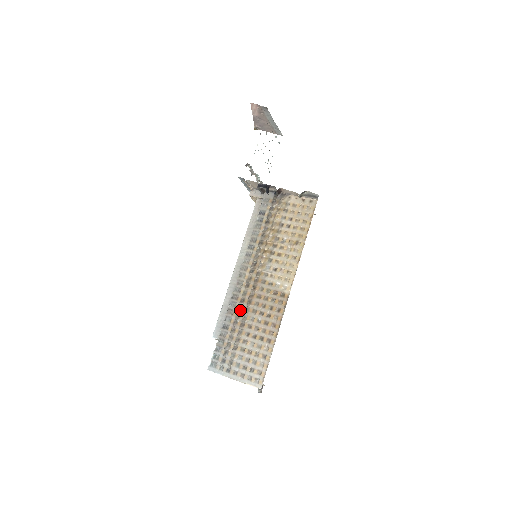
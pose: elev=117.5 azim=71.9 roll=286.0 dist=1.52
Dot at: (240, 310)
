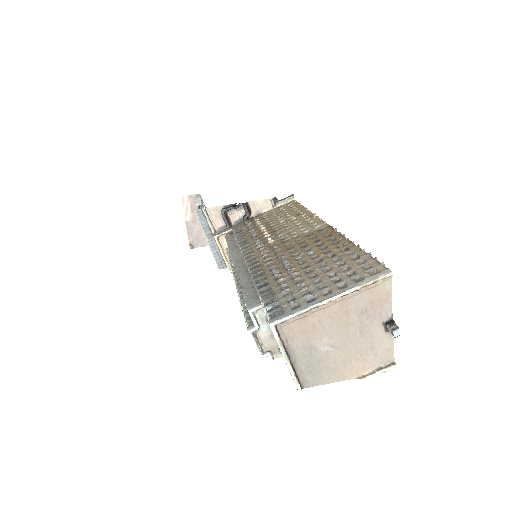
Dot at: (273, 265)
